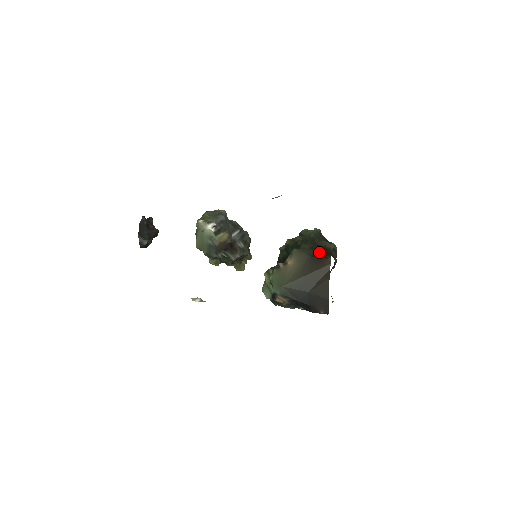
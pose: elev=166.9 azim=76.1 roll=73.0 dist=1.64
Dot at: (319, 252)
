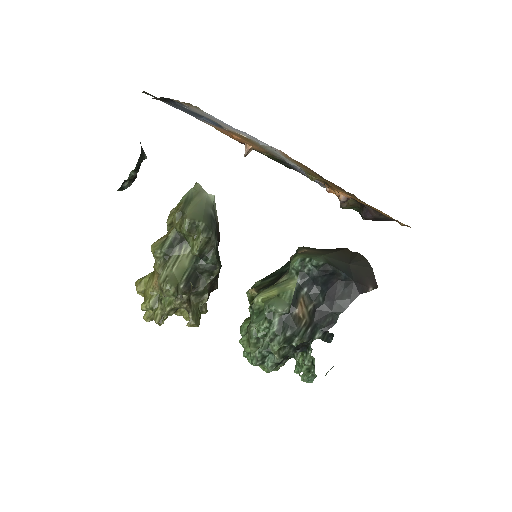
Dot at: occluded
